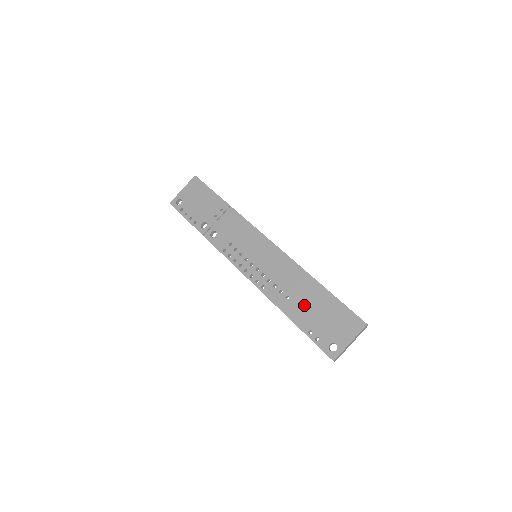
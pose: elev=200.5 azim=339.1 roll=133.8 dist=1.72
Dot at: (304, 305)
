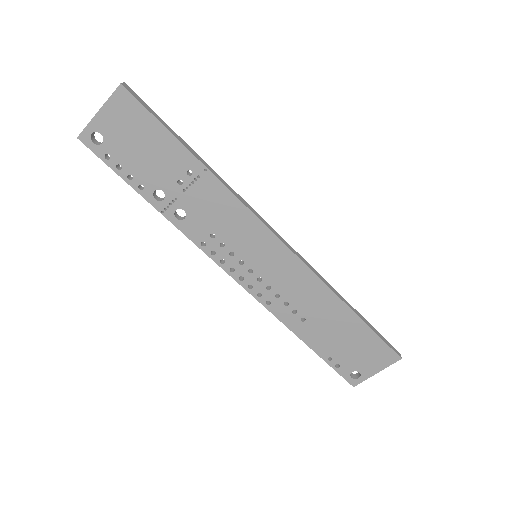
Dot at: (326, 331)
